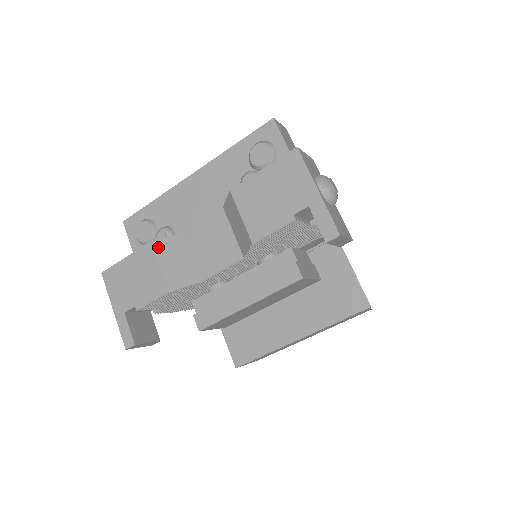
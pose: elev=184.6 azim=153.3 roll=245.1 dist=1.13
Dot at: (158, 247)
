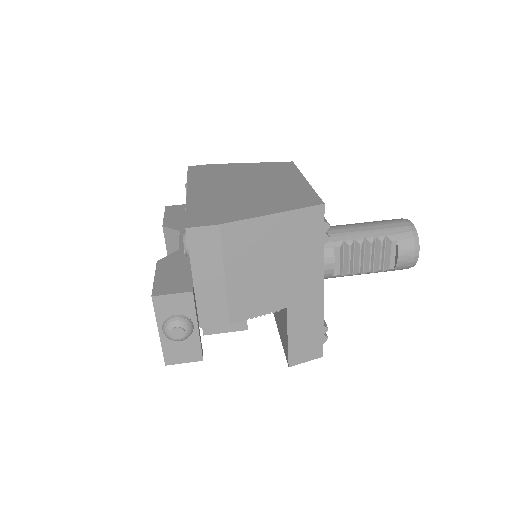
Dot at: (166, 232)
